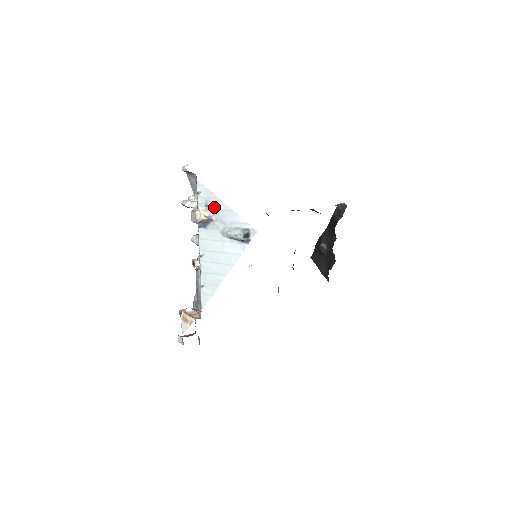
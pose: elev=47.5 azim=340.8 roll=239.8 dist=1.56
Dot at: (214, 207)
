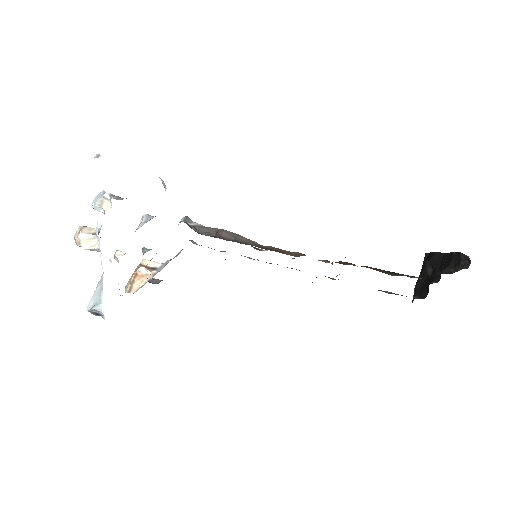
Dot at: (99, 242)
